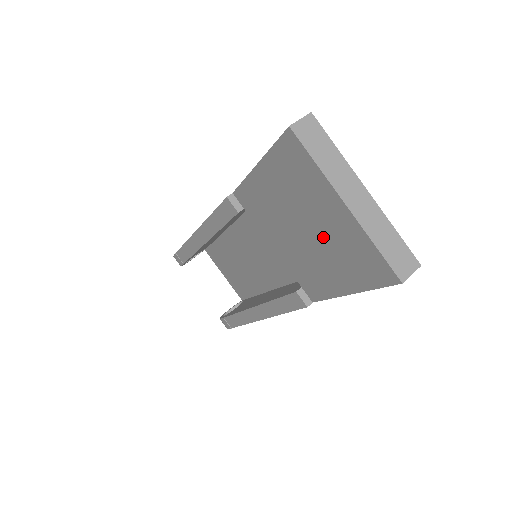
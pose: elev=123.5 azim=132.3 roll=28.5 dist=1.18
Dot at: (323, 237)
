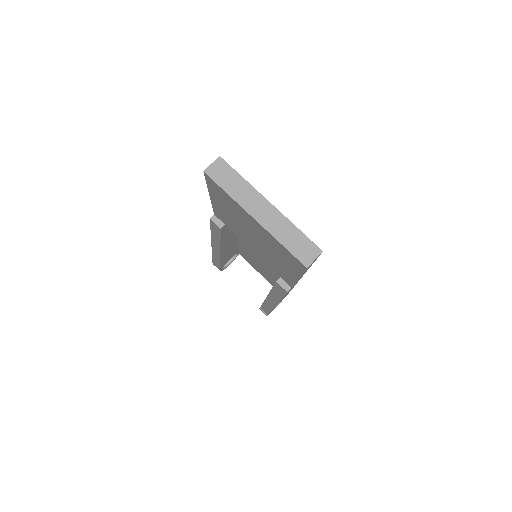
Dot at: (262, 240)
